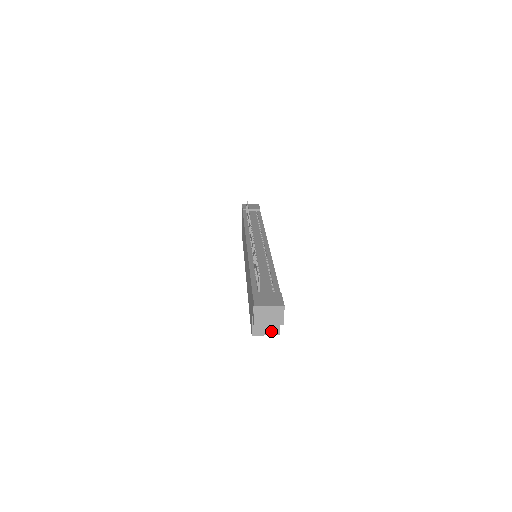
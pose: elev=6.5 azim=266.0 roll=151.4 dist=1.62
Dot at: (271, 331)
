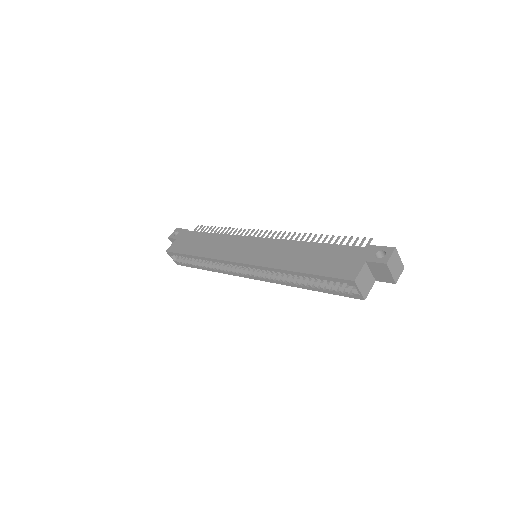
Dot at: (364, 290)
